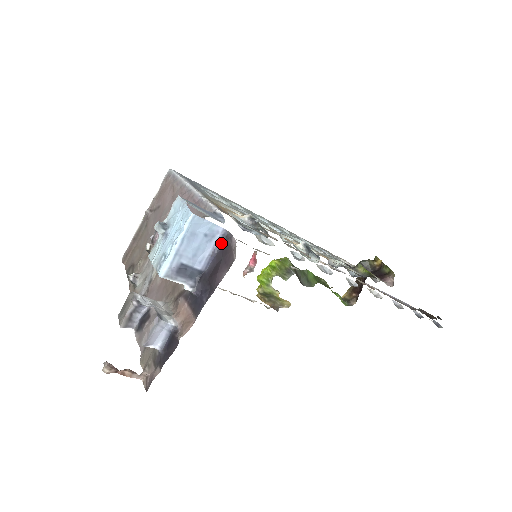
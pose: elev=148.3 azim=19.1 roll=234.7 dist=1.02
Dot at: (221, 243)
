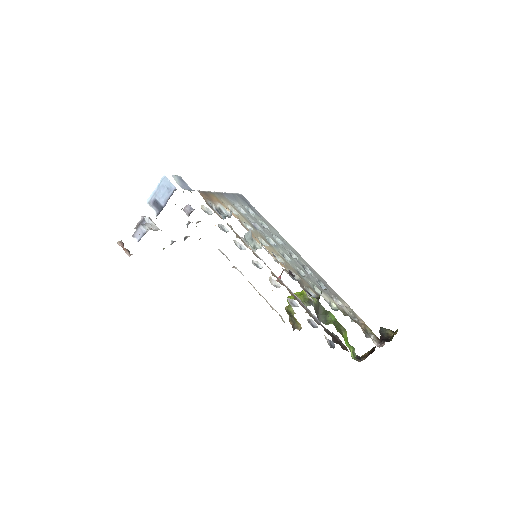
Dot at: (172, 194)
